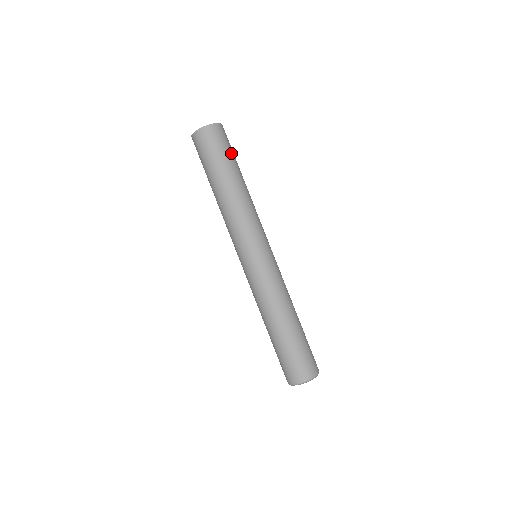
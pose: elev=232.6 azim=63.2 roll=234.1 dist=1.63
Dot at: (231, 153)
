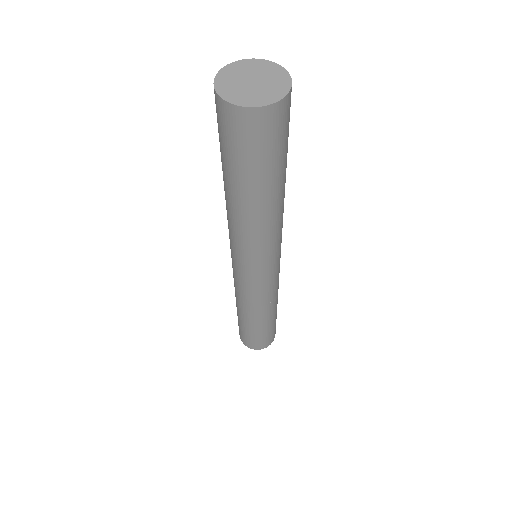
Dot at: (287, 145)
